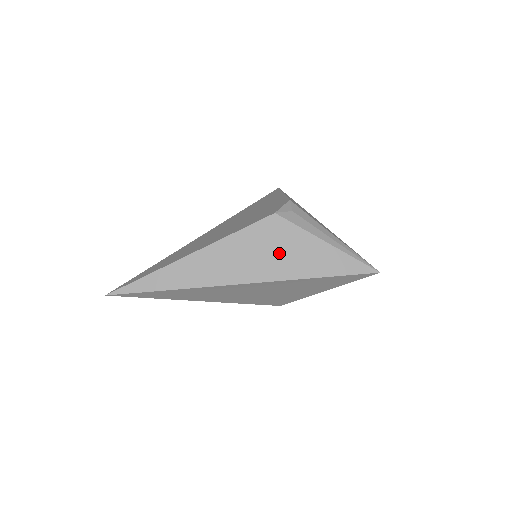
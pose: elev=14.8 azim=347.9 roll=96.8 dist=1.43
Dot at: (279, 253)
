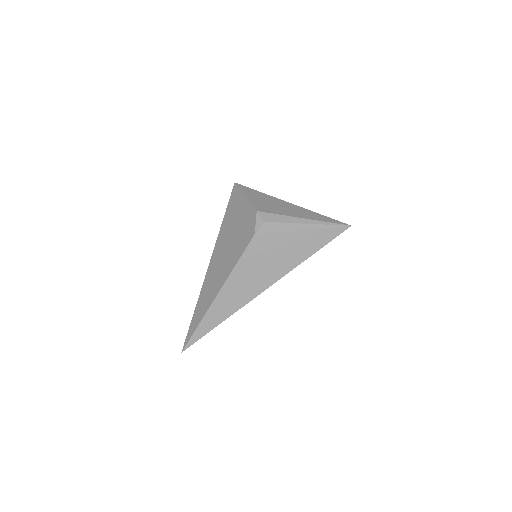
Dot at: (275, 258)
